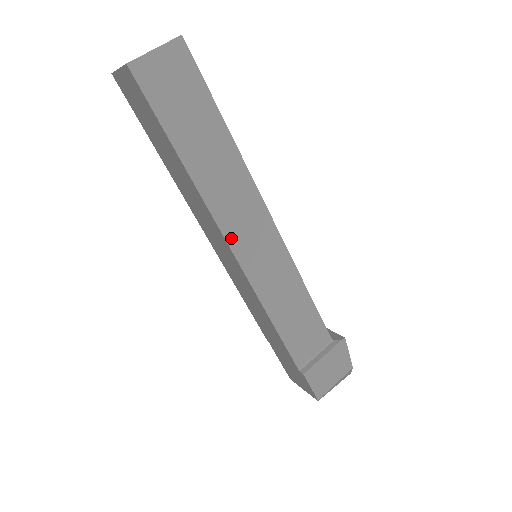
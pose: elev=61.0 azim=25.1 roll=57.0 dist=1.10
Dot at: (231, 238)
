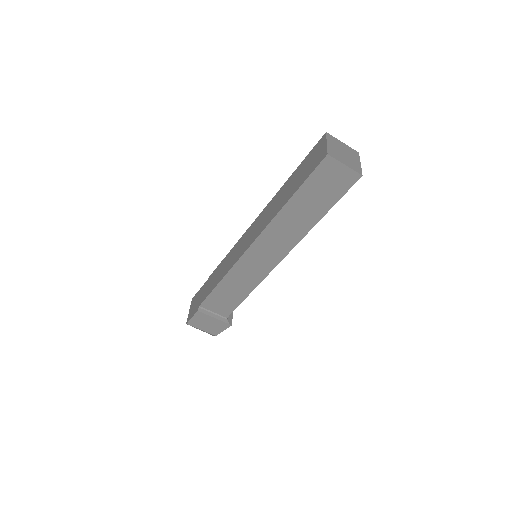
Dot at: (257, 243)
